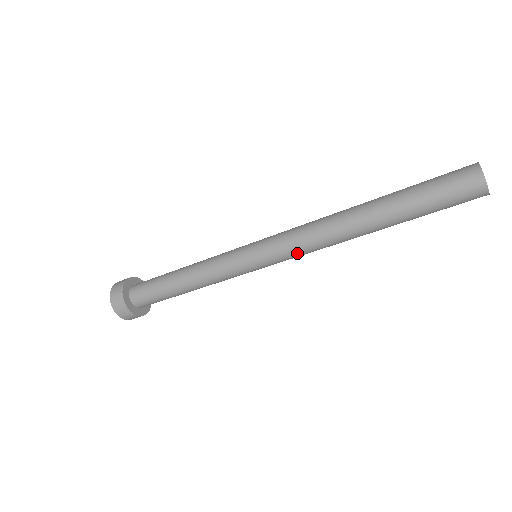
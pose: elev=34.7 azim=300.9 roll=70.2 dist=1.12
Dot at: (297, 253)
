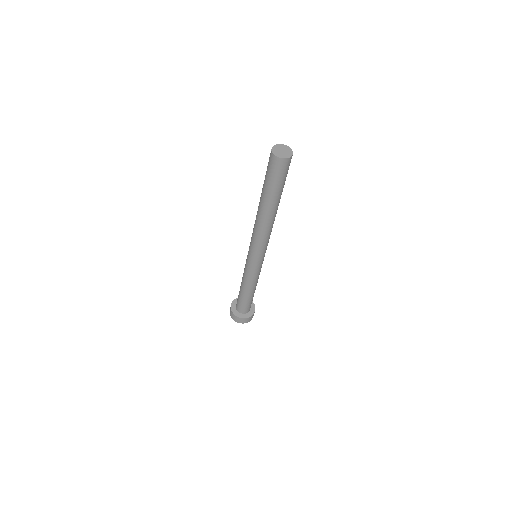
Dot at: (258, 244)
